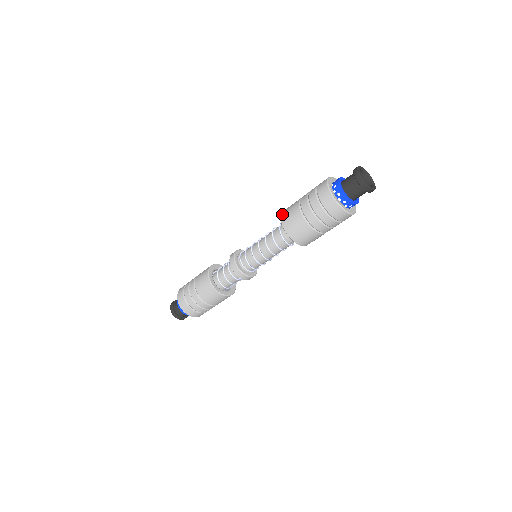
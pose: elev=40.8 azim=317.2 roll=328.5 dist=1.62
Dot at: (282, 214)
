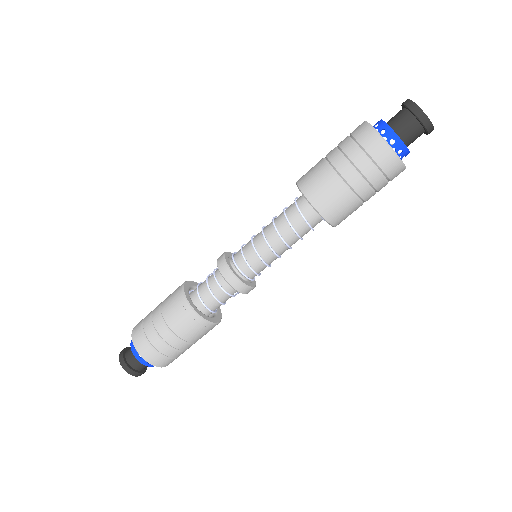
Dot at: (302, 186)
